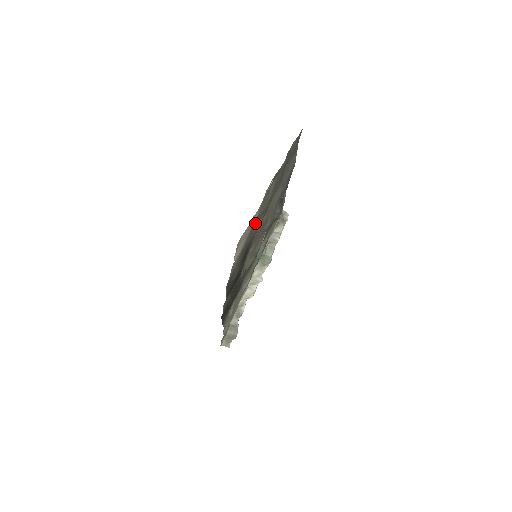
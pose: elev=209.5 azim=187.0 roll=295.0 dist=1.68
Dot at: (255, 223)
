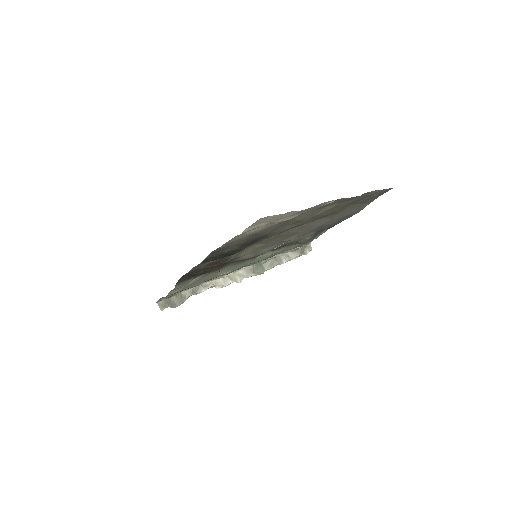
Dot at: (285, 223)
